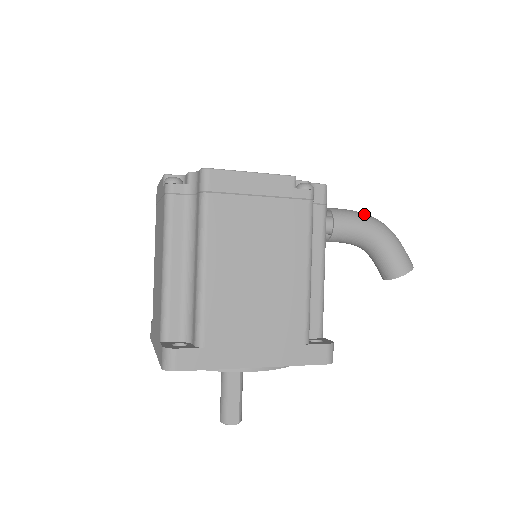
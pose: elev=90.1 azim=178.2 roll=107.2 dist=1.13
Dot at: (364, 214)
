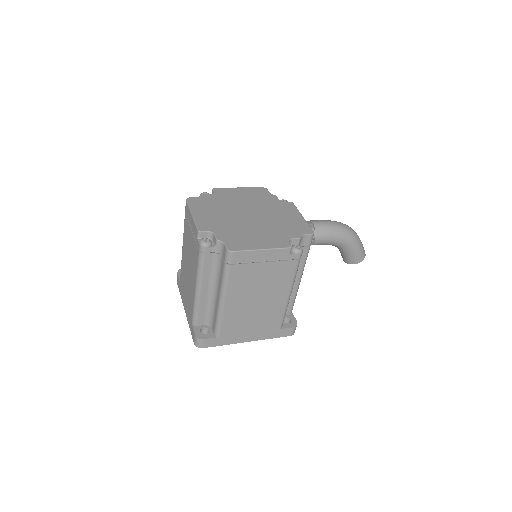
Dot at: (339, 228)
